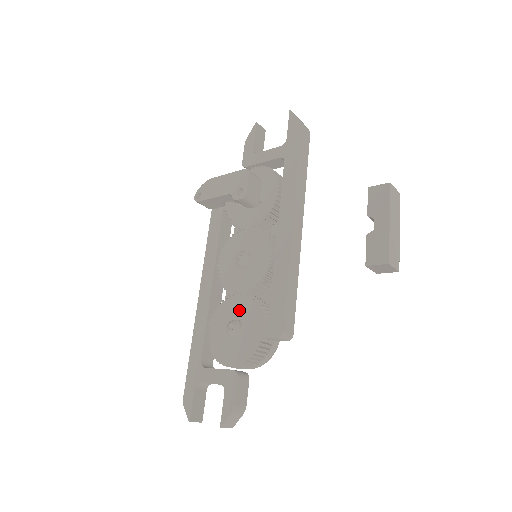
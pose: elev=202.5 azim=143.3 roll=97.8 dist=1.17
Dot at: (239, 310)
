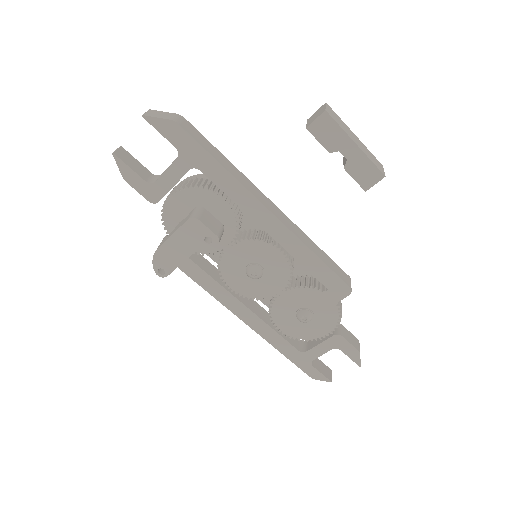
Dot at: (294, 303)
